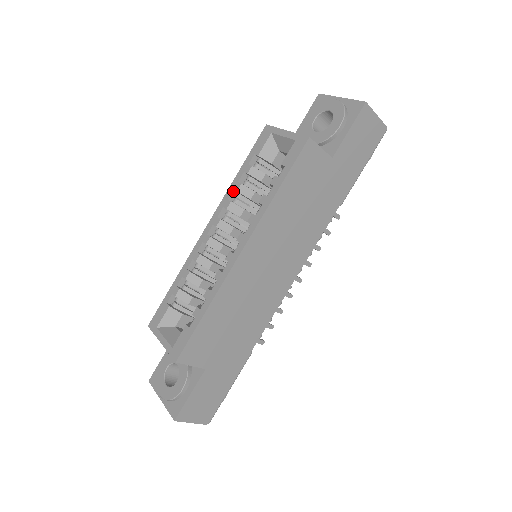
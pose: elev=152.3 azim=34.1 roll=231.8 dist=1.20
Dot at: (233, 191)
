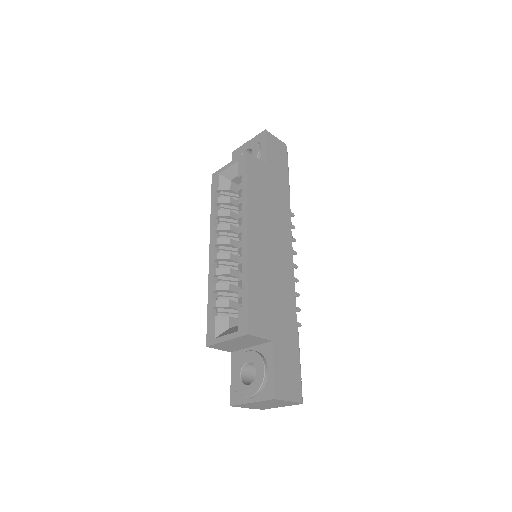
Dot at: (215, 219)
